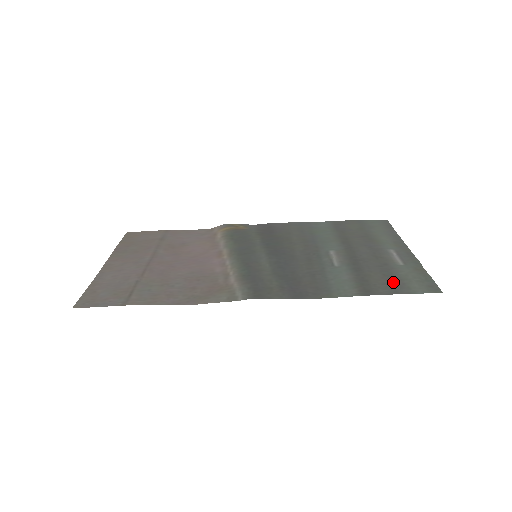
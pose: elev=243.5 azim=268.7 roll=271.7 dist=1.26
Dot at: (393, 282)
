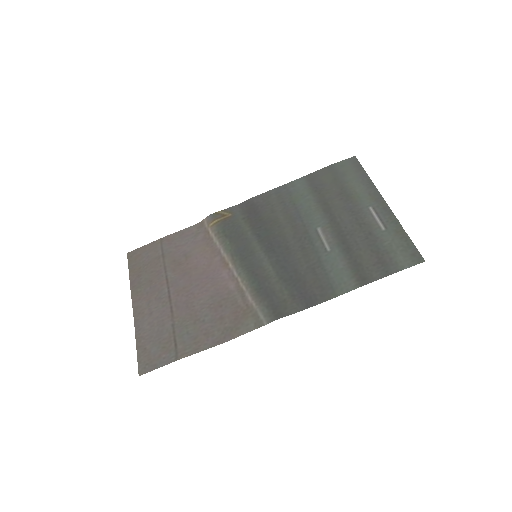
Dot at: (382, 259)
